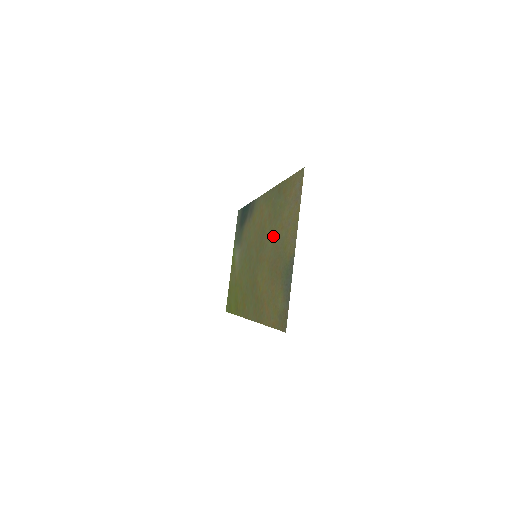
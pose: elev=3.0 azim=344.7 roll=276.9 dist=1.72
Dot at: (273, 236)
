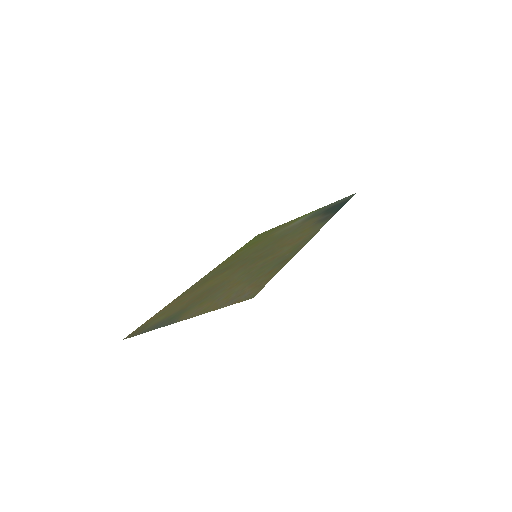
Dot at: (240, 276)
